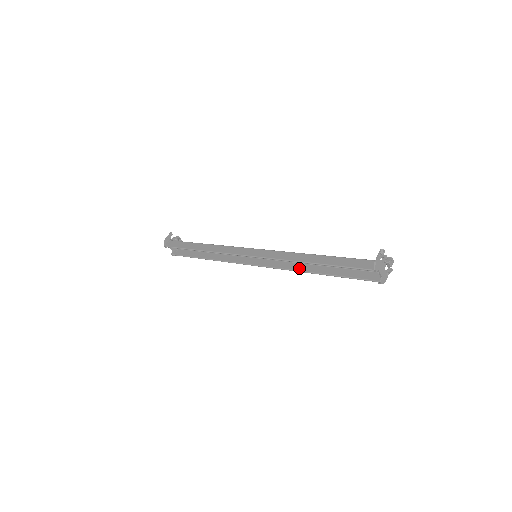
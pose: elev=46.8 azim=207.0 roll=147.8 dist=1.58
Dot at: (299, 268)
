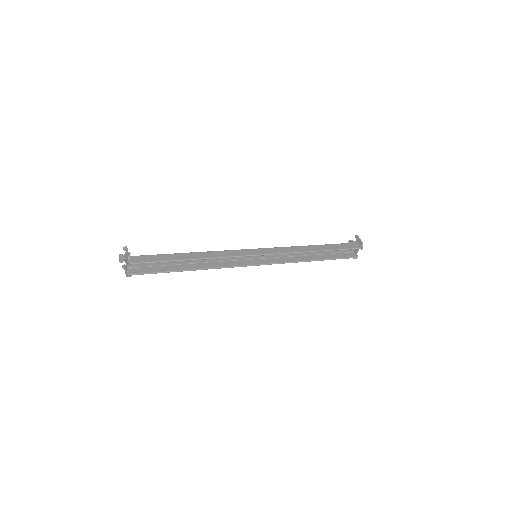
Dot at: (298, 259)
